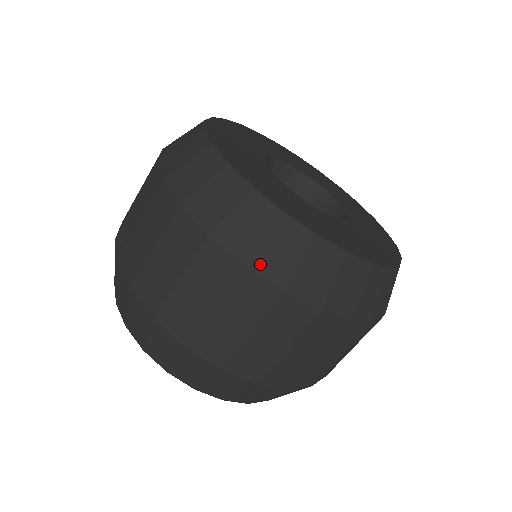
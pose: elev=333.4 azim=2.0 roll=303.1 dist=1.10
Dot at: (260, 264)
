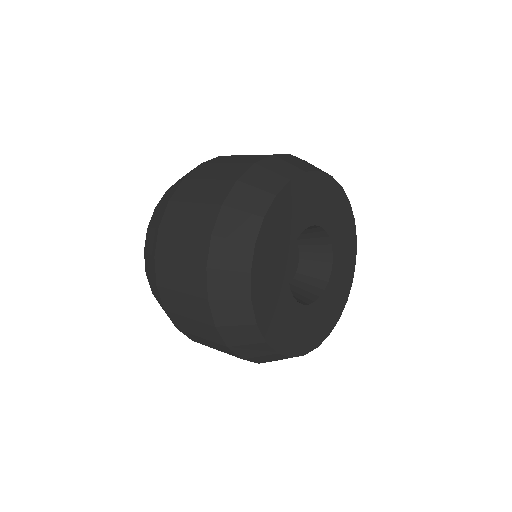
Dot at: (213, 277)
